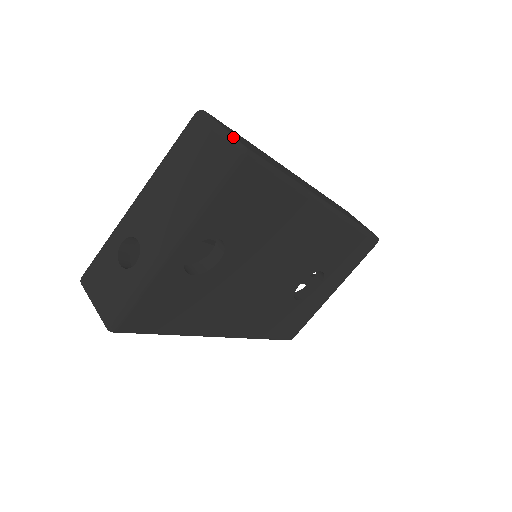
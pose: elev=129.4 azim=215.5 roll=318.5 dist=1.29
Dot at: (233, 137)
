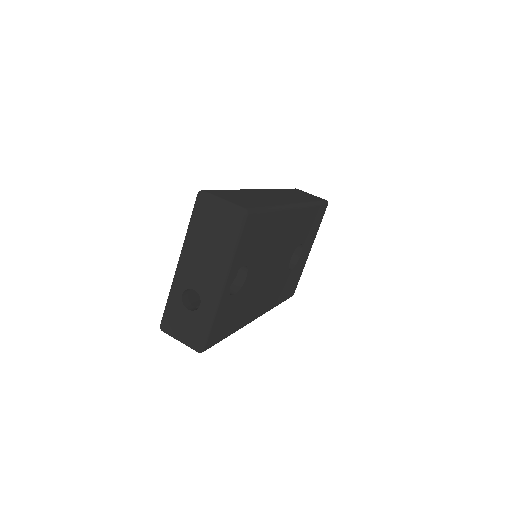
Dot at: (234, 205)
